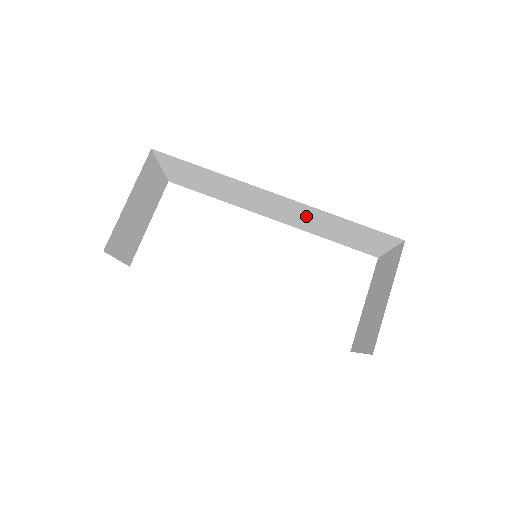
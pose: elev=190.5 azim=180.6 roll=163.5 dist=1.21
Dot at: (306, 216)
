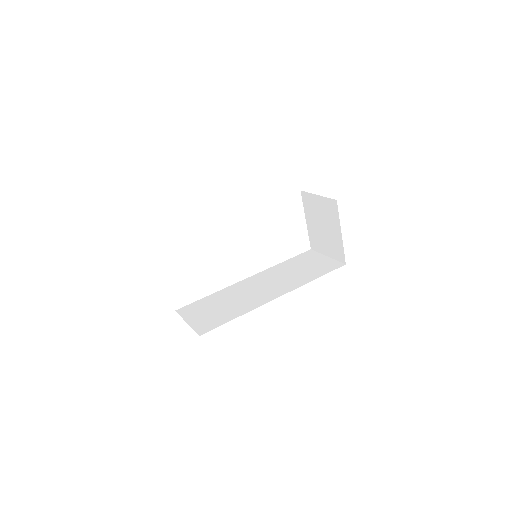
Dot at: occluded
